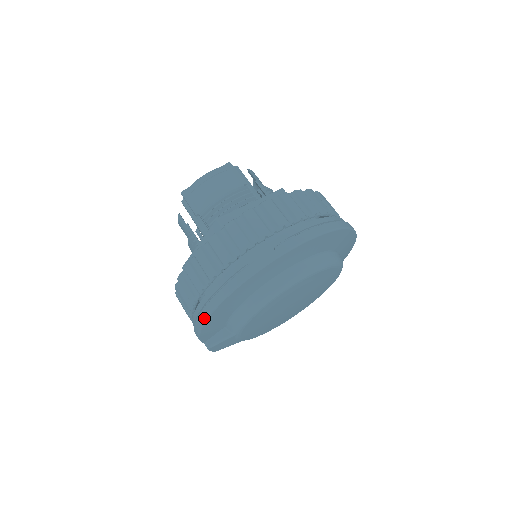
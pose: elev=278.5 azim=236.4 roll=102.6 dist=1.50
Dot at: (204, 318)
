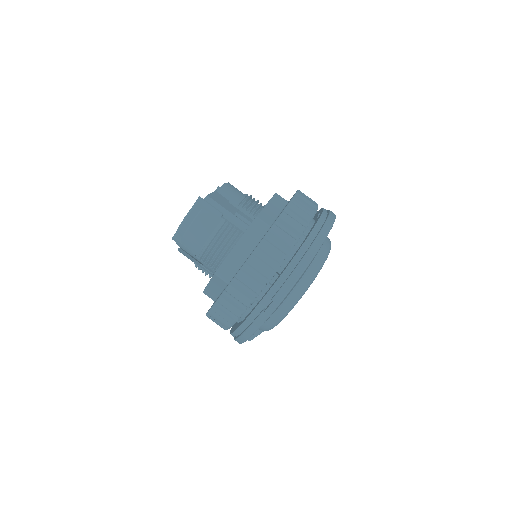
Dot at: (240, 343)
